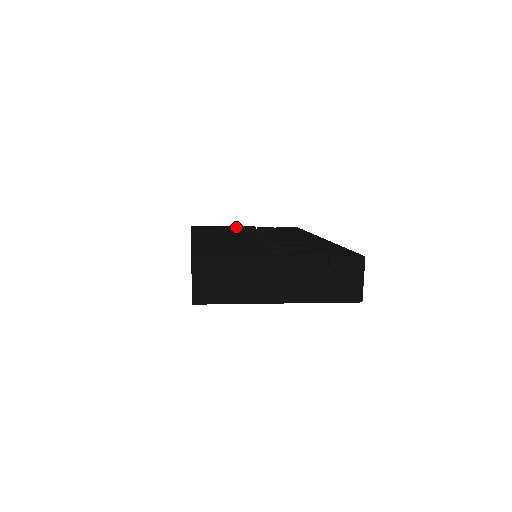
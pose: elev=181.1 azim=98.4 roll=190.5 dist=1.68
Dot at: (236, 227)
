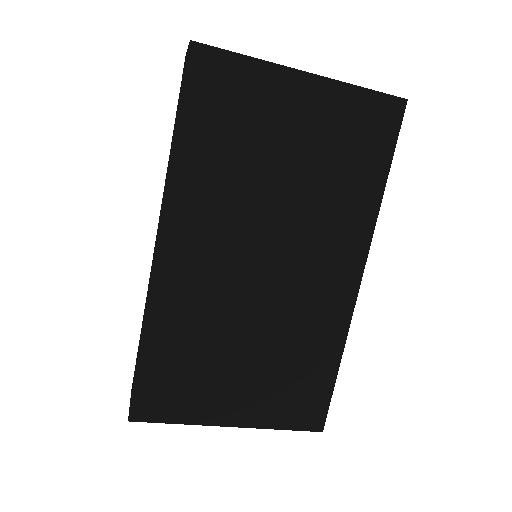
Dot at: occluded
